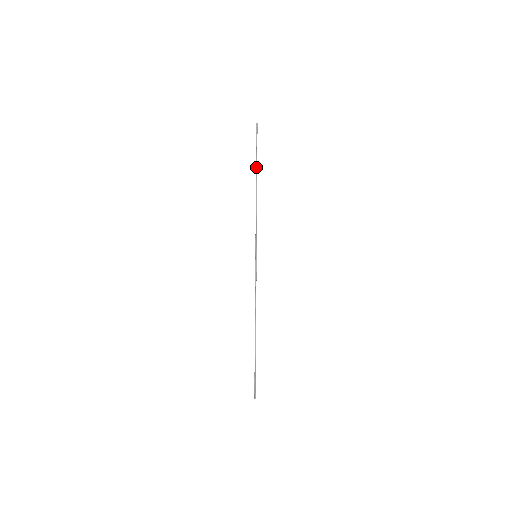
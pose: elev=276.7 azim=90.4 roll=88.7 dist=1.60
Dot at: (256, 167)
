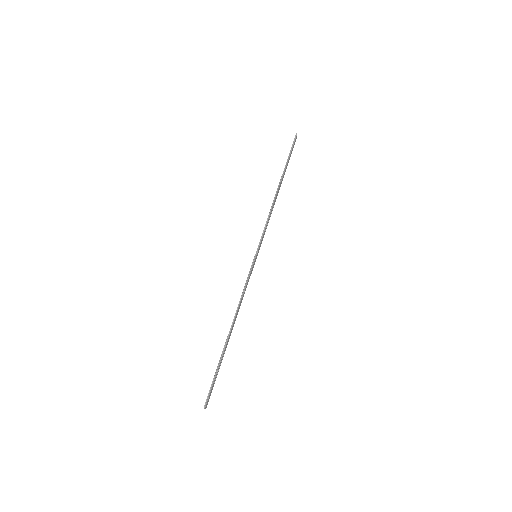
Dot at: (283, 172)
